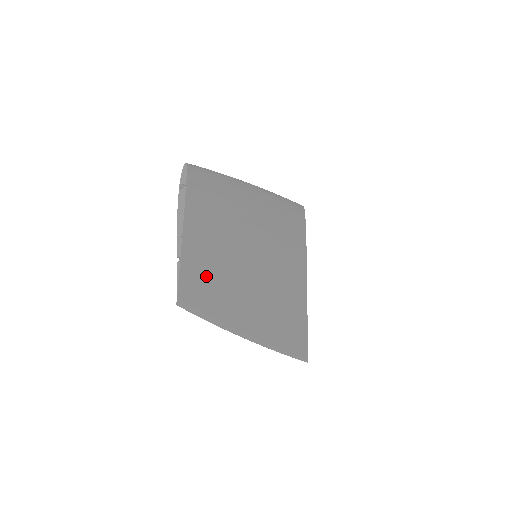
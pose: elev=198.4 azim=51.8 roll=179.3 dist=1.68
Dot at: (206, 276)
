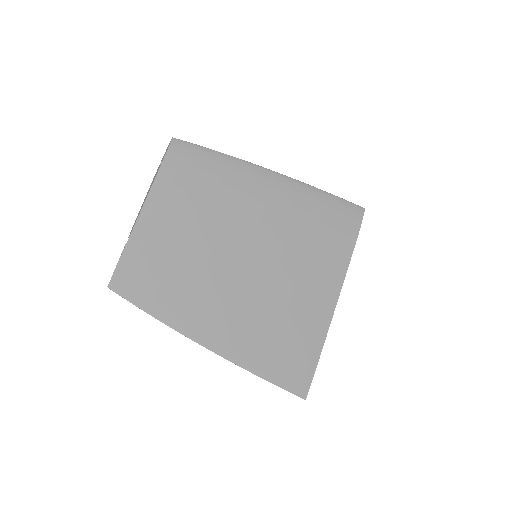
Dot at: (162, 265)
